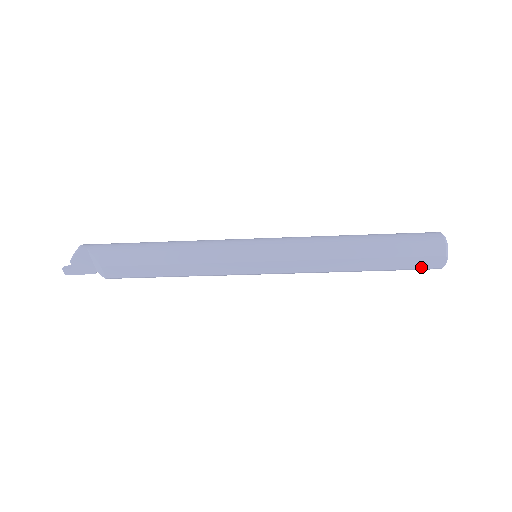
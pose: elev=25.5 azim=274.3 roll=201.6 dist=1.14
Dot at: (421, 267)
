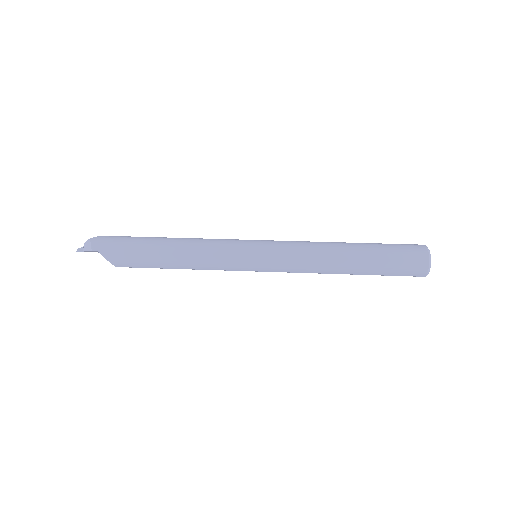
Dot at: occluded
